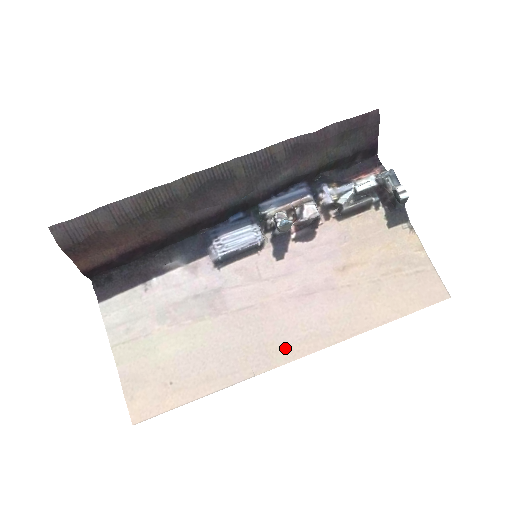
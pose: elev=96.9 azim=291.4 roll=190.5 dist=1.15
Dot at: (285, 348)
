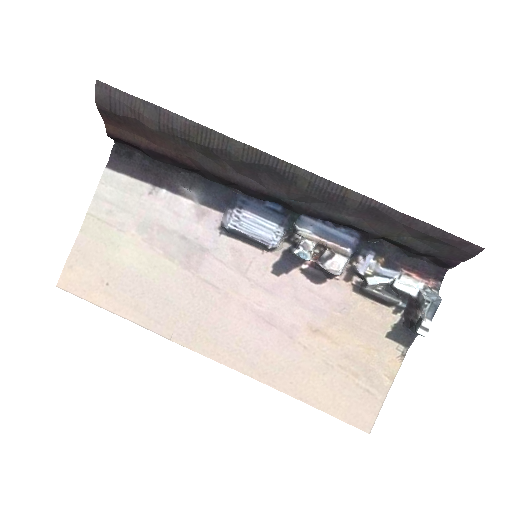
Dot at: (211, 343)
